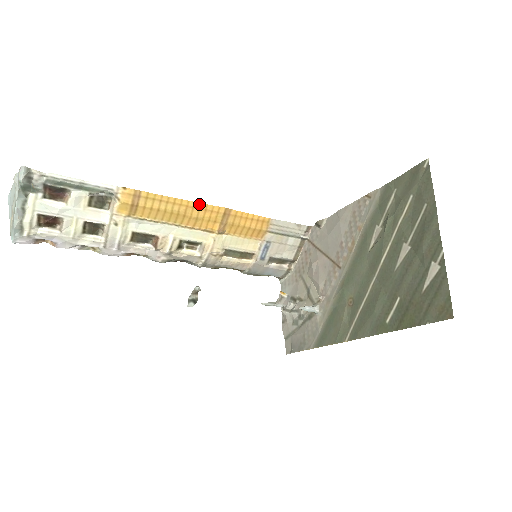
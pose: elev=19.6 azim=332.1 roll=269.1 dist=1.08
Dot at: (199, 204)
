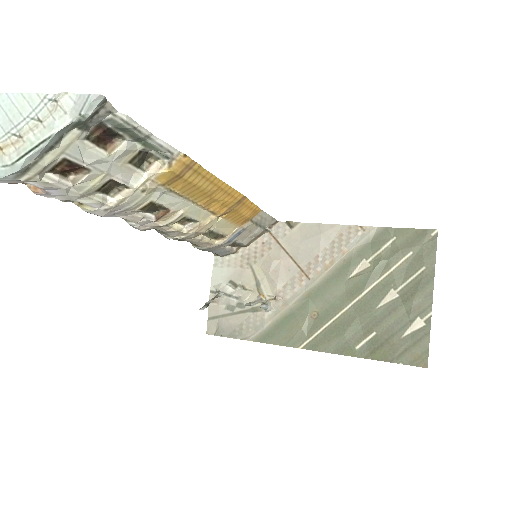
Dot at: (229, 187)
